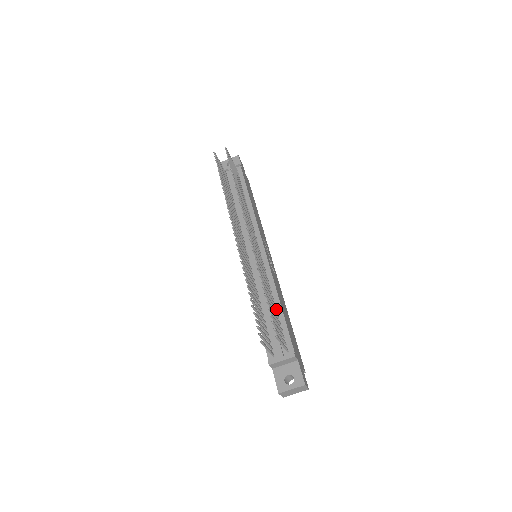
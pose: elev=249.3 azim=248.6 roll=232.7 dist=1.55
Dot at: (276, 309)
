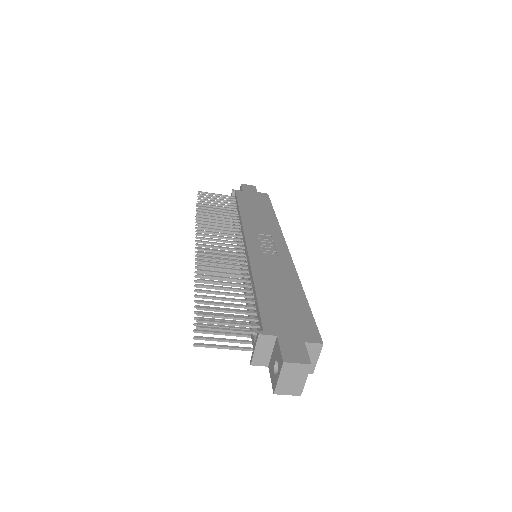
Dot at: (250, 295)
